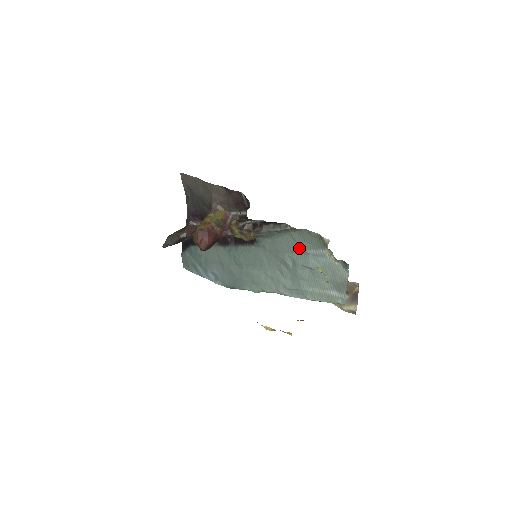
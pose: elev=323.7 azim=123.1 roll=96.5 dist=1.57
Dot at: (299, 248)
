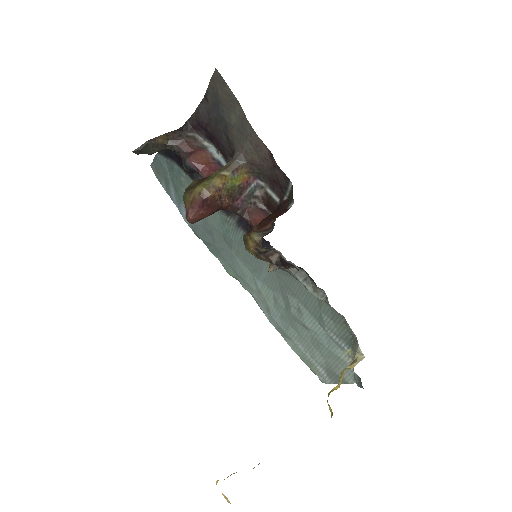
Dot at: (318, 315)
